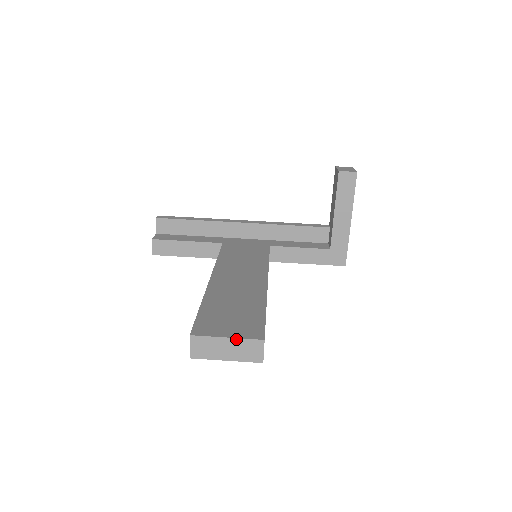
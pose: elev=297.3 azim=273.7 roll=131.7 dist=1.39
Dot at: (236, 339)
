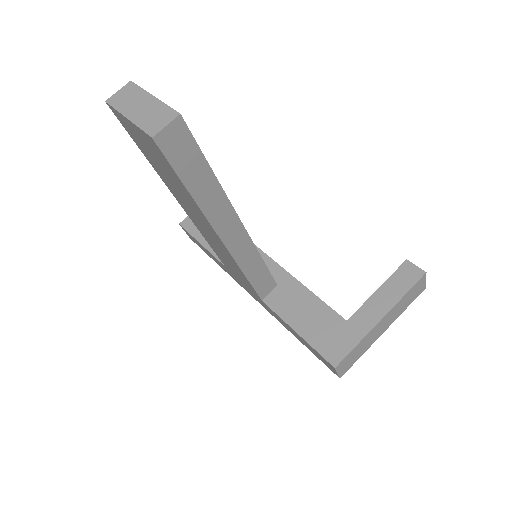
Dot at: (159, 101)
